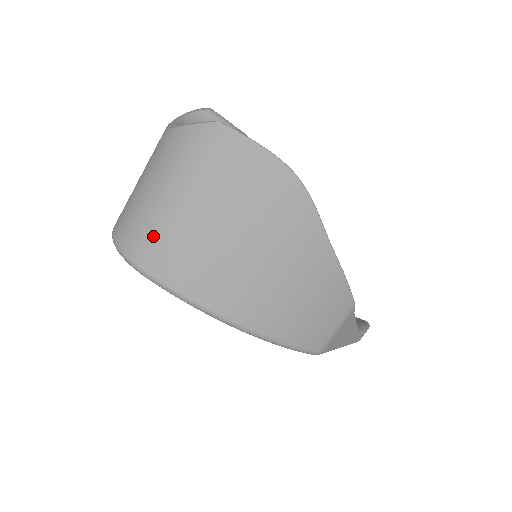
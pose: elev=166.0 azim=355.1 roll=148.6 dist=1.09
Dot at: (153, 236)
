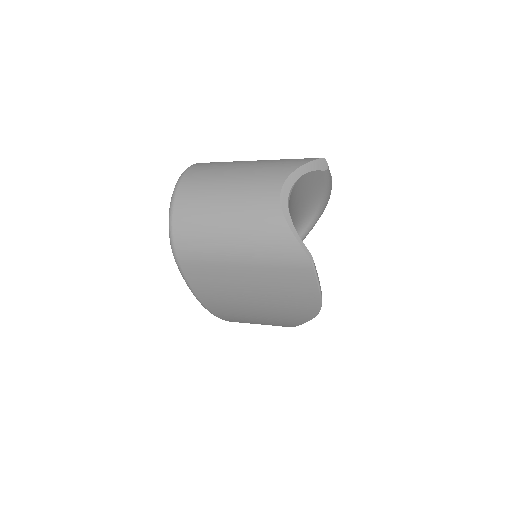
Dot at: (203, 256)
